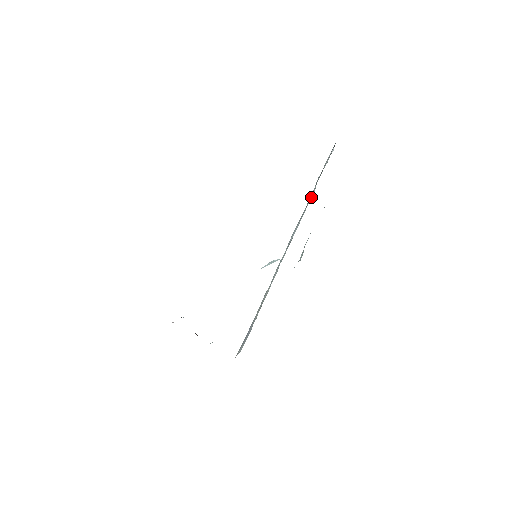
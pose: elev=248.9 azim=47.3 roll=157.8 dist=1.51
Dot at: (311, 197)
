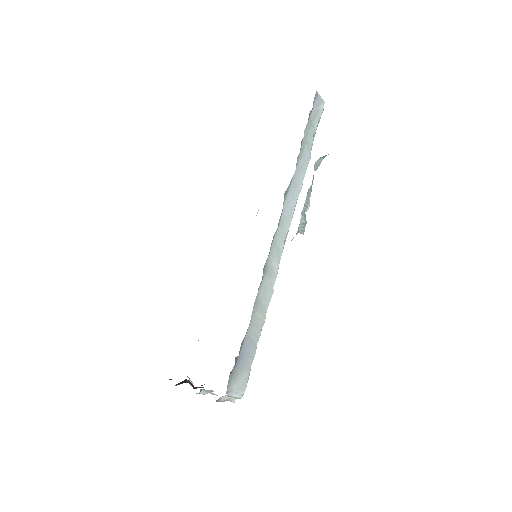
Dot at: (305, 159)
